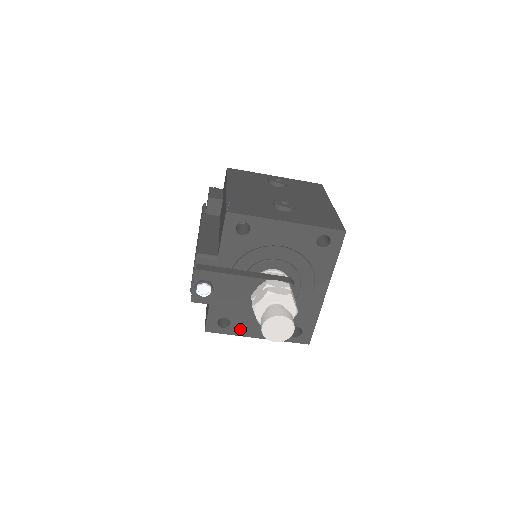
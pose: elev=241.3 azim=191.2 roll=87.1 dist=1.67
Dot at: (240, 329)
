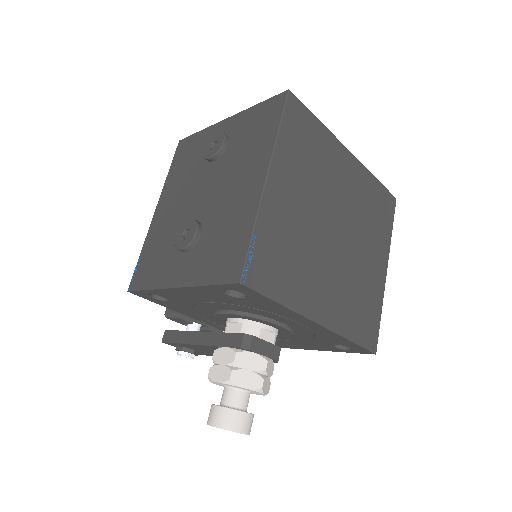
Dot at: (285, 345)
